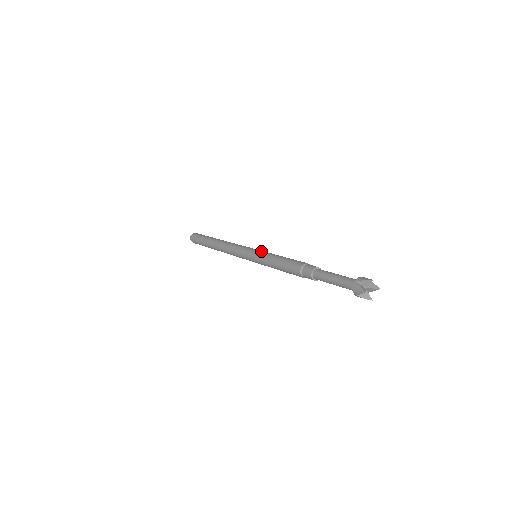
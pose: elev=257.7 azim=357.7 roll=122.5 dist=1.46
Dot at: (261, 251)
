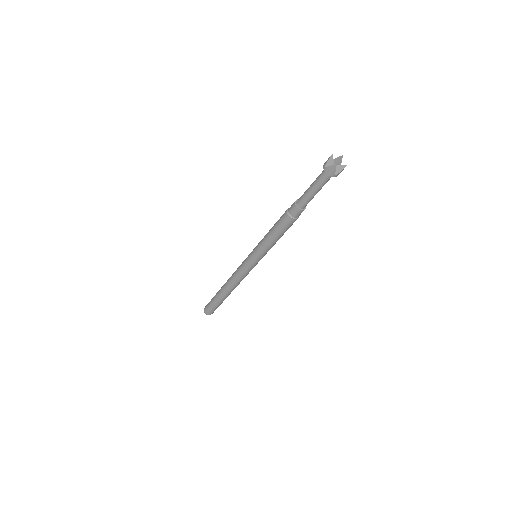
Dot at: (255, 247)
